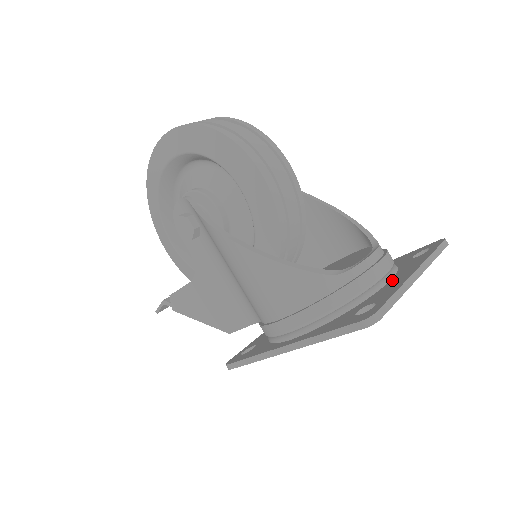
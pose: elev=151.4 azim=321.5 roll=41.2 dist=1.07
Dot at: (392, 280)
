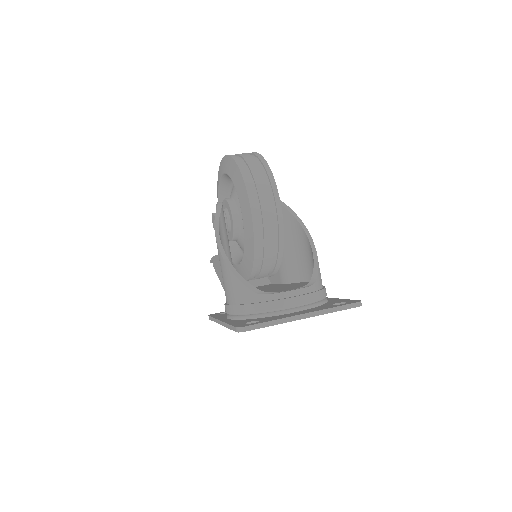
Dot at: (294, 312)
